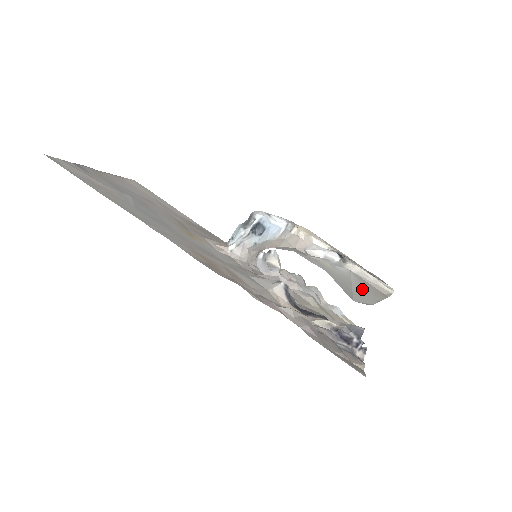
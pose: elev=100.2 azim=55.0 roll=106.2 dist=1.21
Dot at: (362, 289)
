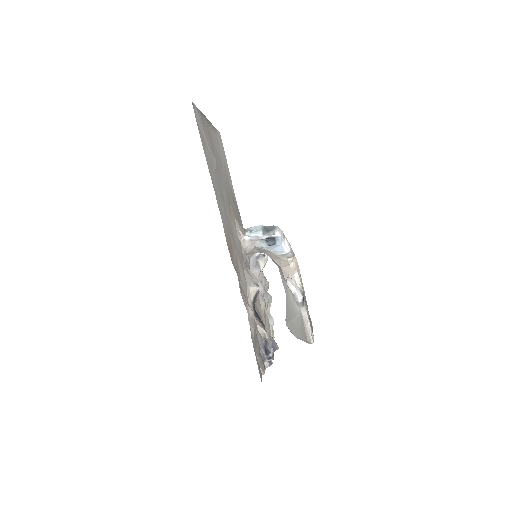
Dot at: (298, 325)
